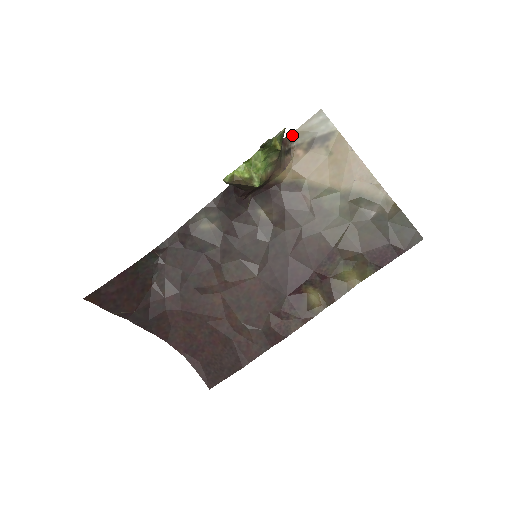
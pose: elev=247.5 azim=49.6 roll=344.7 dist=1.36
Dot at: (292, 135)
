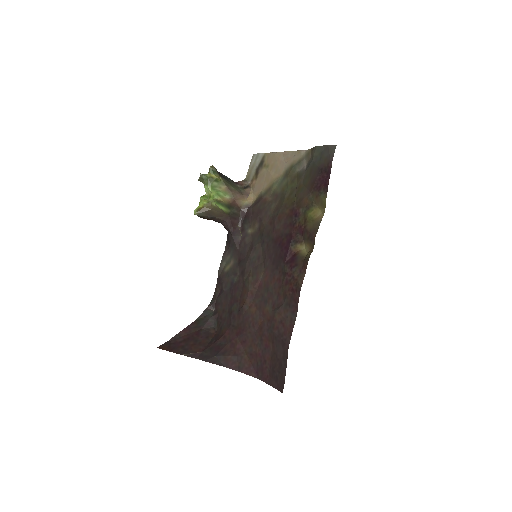
Dot at: (246, 179)
